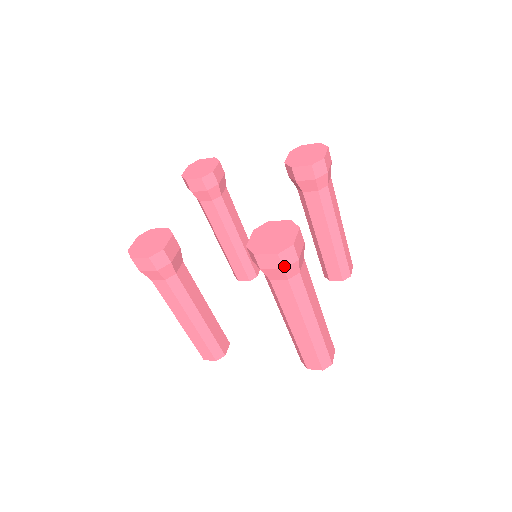
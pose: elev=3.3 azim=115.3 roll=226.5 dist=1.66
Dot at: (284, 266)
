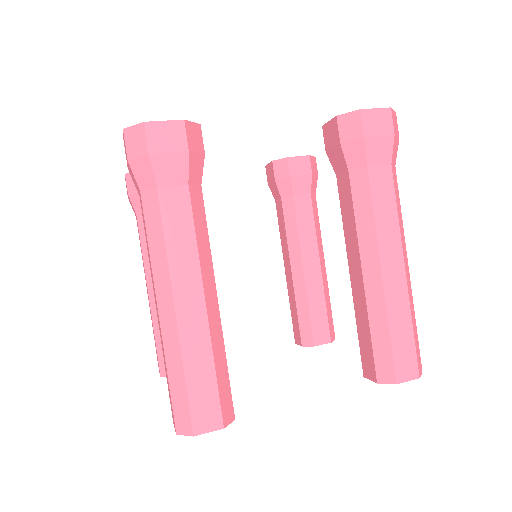
Dot at: (129, 156)
